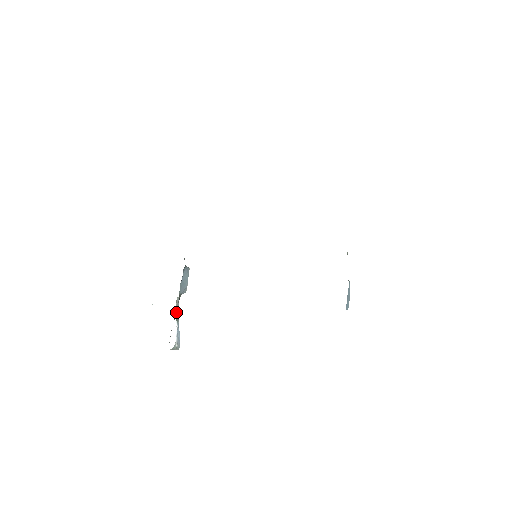
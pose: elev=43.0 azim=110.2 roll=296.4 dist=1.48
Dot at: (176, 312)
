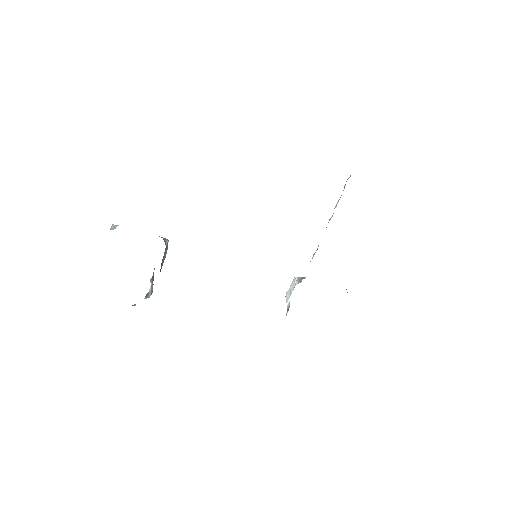
Dot at: (152, 277)
